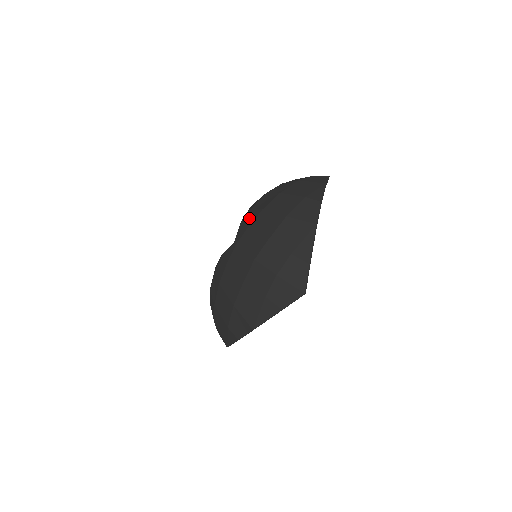
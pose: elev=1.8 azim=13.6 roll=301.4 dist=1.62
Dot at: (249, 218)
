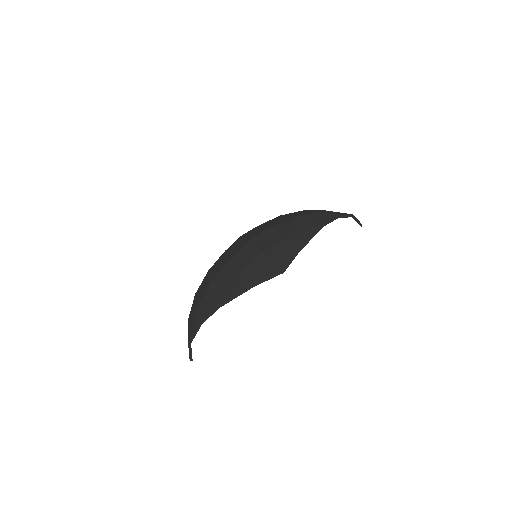
Dot at: occluded
